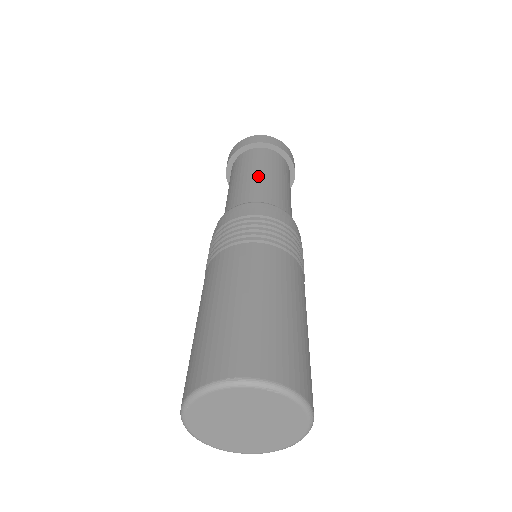
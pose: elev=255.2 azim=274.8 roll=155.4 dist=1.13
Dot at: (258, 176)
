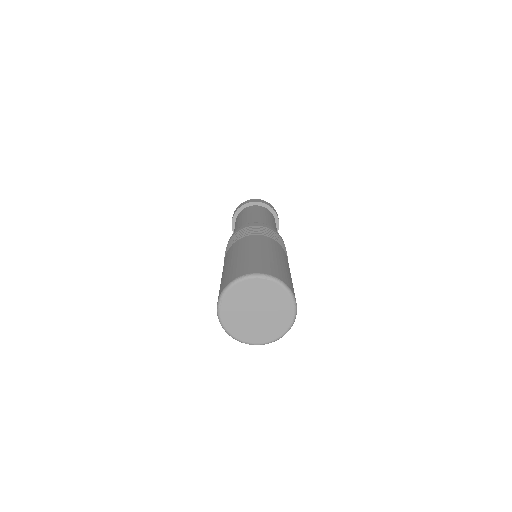
Dot at: (251, 216)
